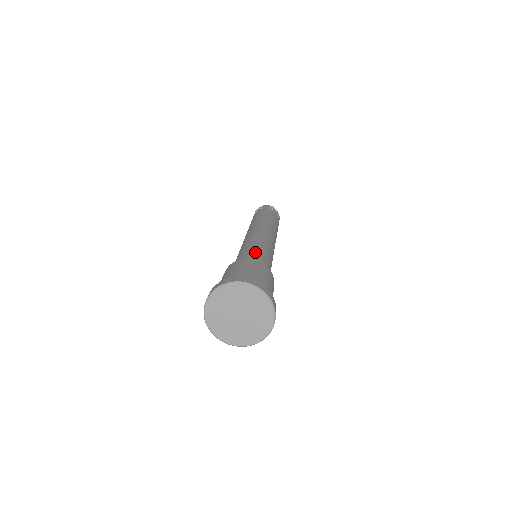
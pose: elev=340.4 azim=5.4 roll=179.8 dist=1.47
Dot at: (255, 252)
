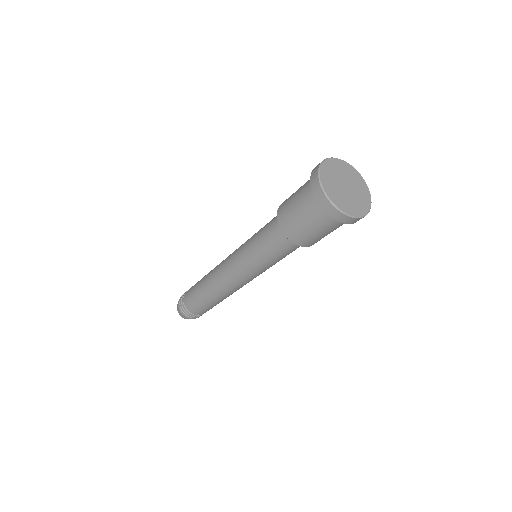
Dot at: occluded
